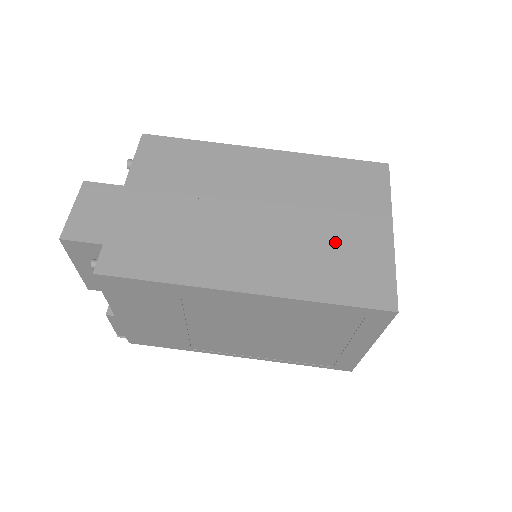
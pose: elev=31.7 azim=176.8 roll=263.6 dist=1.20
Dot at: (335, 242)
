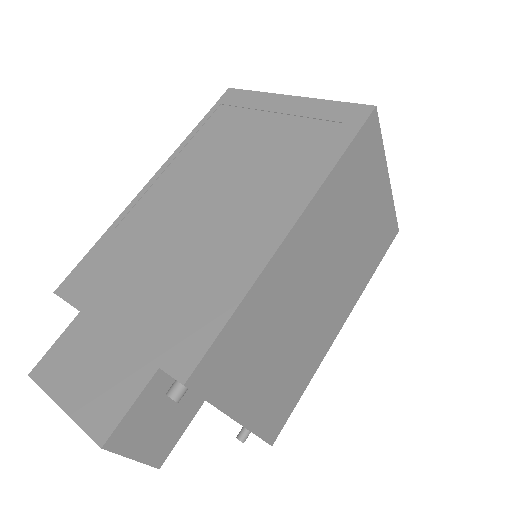
Dot at: (366, 235)
